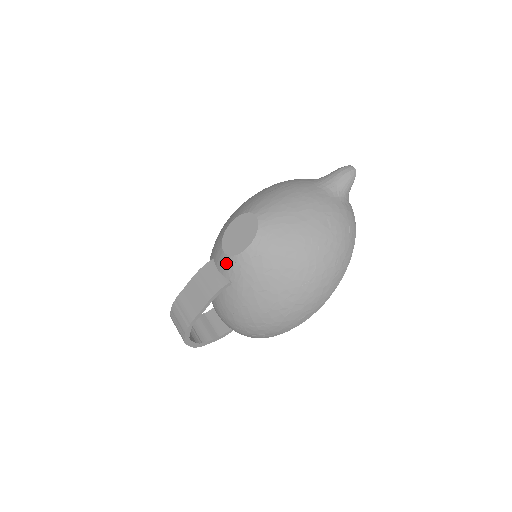
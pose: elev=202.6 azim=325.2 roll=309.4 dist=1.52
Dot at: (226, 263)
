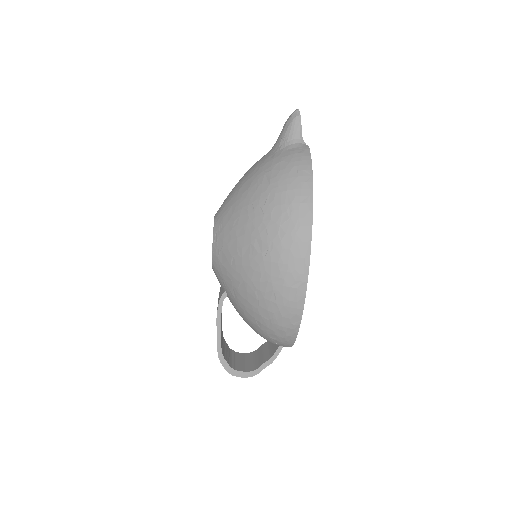
Dot at: (216, 275)
